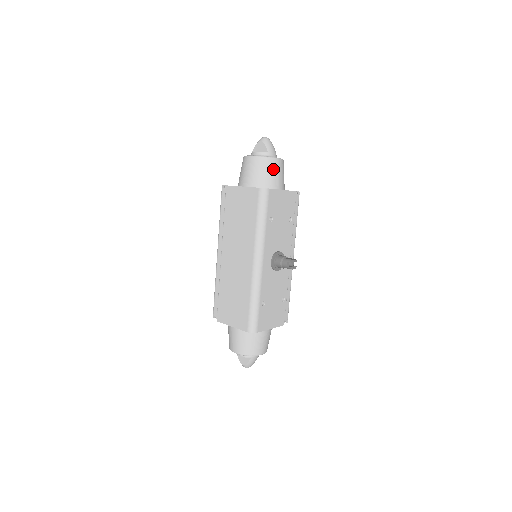
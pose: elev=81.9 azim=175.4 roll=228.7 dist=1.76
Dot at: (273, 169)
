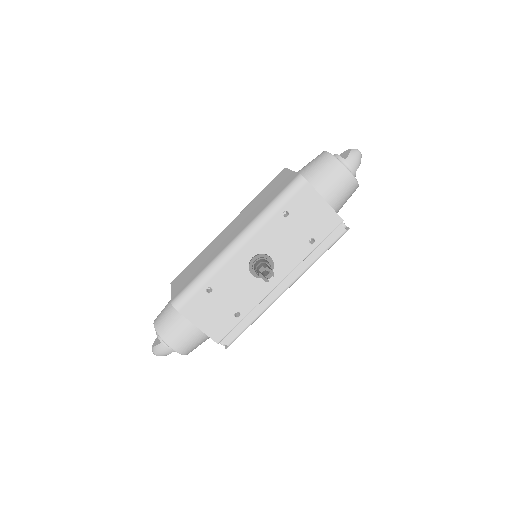
Dot at: (334, 175)
